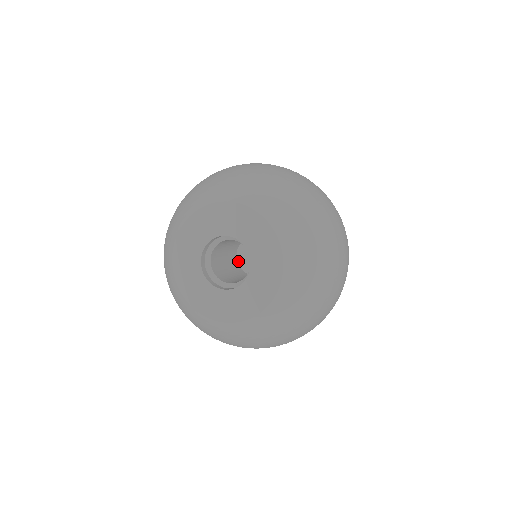
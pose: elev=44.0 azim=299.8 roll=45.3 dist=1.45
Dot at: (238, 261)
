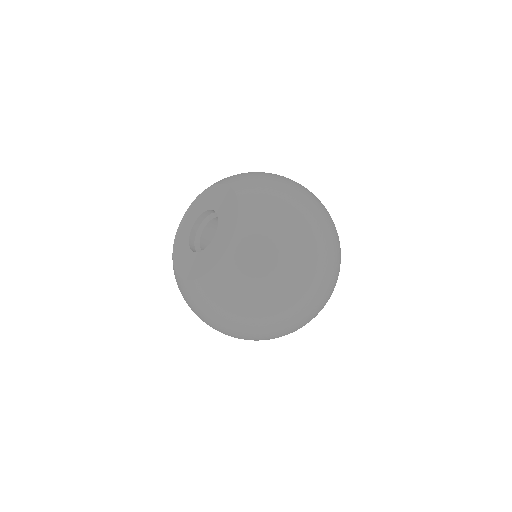
Dot at: occluded
